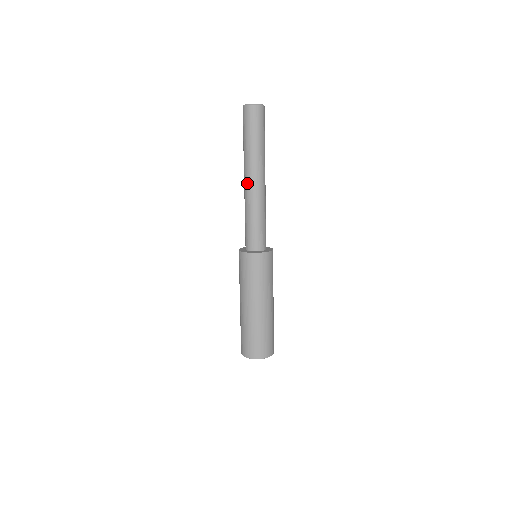
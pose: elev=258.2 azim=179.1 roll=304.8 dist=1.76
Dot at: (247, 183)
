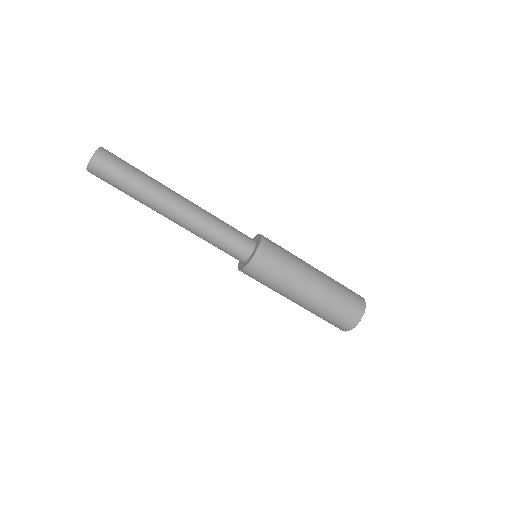
Dot at: occluded
